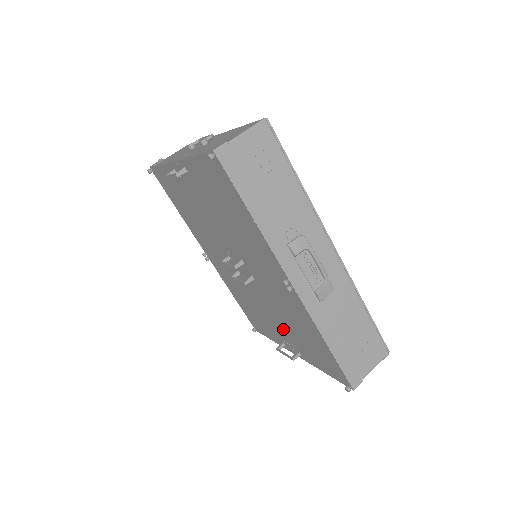
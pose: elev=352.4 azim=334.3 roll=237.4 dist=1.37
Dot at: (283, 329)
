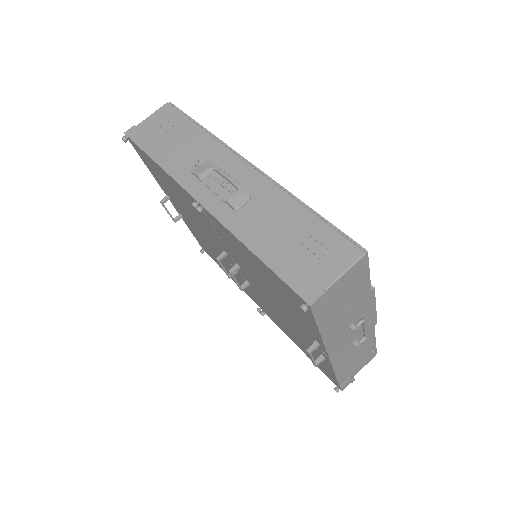
Dot at: (291, 318)
